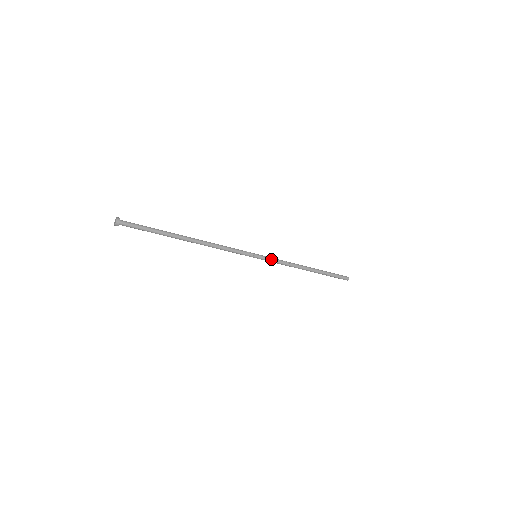
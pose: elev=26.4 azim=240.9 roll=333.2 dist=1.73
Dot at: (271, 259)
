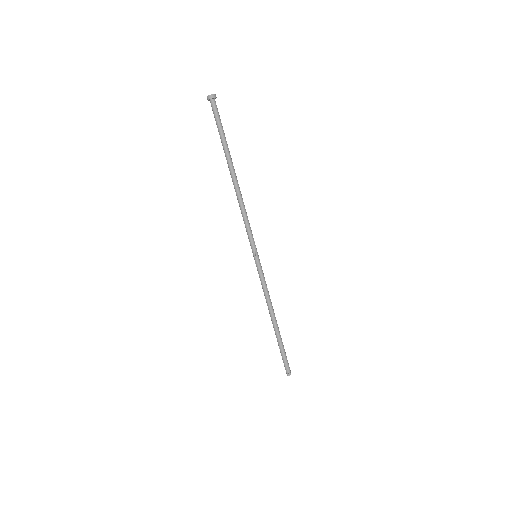
Dot at: (262, 274)
